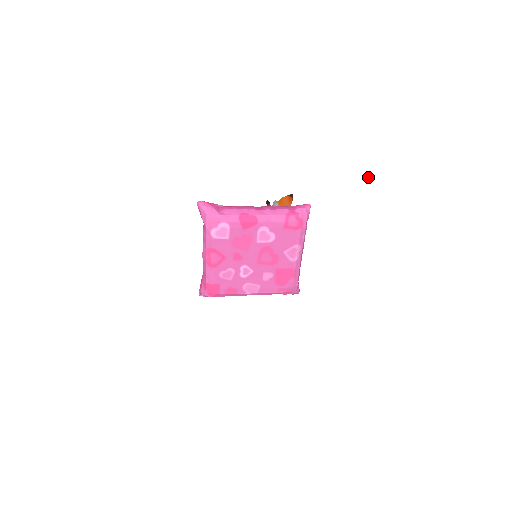
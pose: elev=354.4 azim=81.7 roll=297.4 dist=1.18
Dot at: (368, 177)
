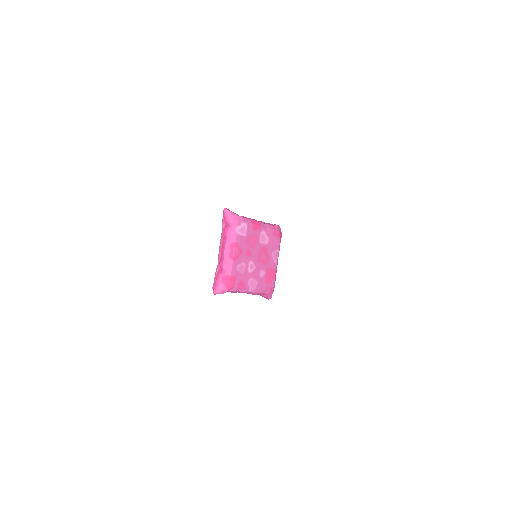
Dot at: (312, 205)
